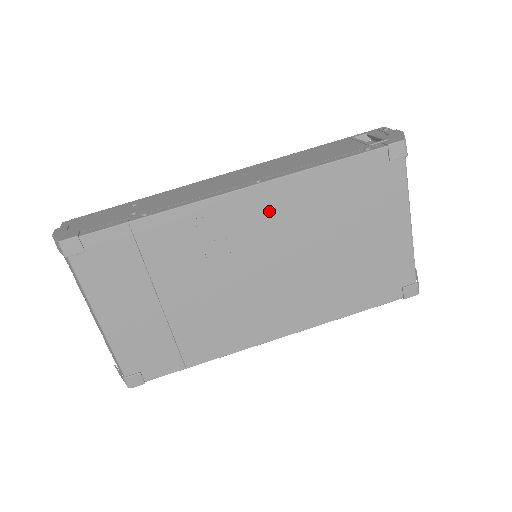
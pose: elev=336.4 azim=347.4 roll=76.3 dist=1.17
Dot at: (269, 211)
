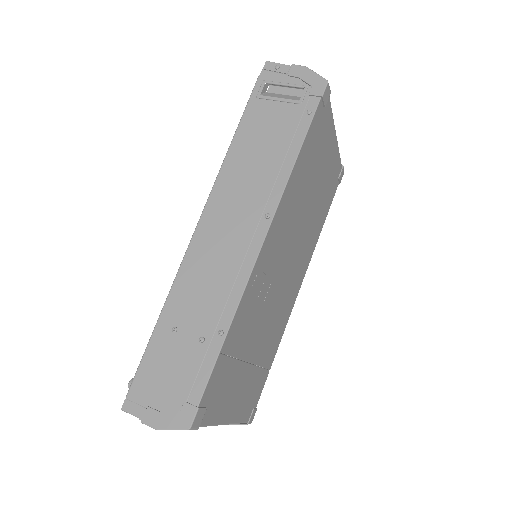
Dot at: (281, 227)
